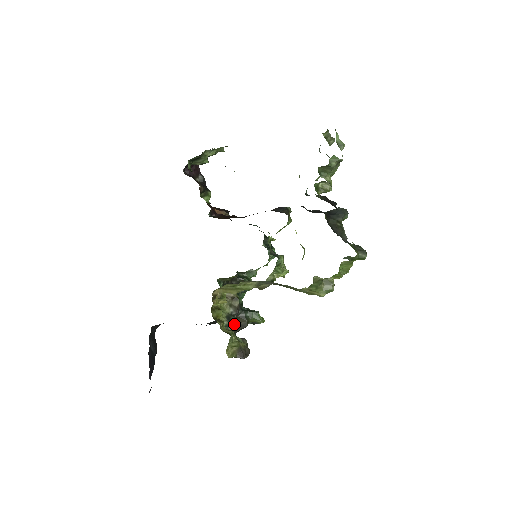
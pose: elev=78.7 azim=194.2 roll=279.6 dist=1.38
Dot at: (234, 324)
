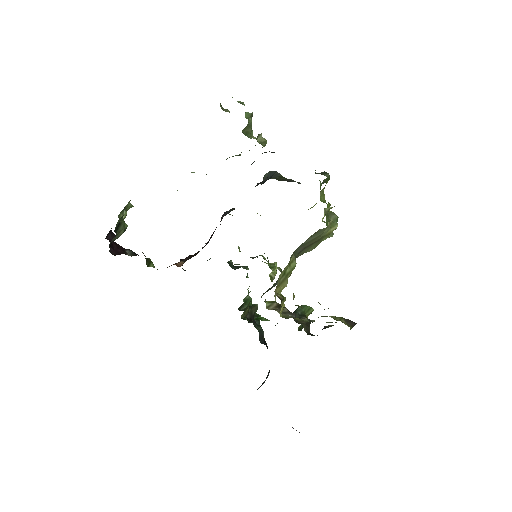
Dot at: (303, 327)
